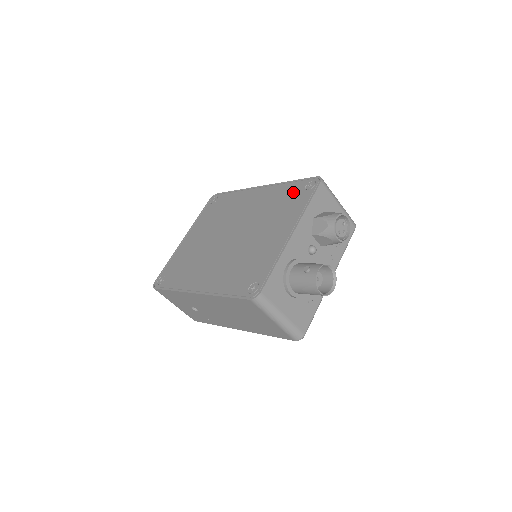
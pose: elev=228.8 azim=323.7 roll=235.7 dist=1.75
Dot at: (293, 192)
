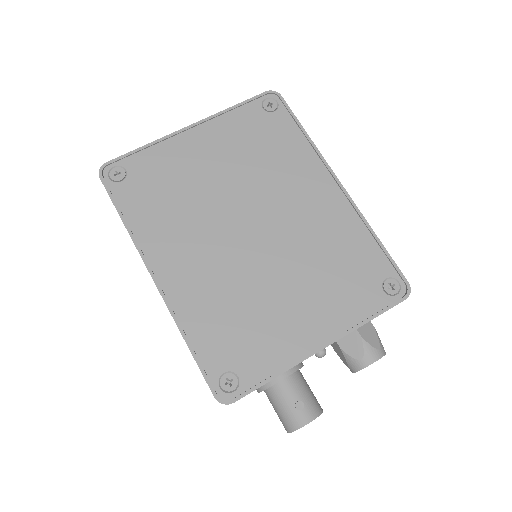
Dot at: (368, 267)
